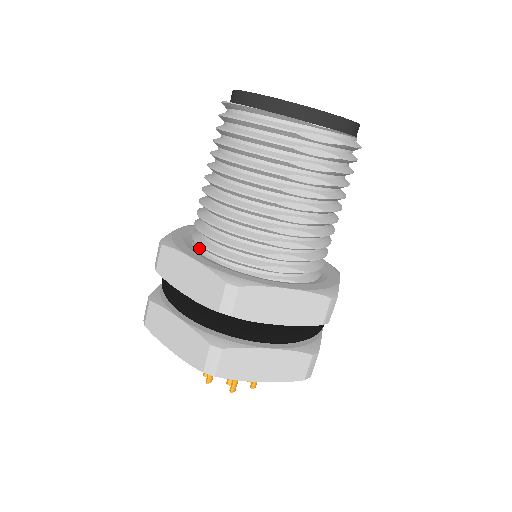
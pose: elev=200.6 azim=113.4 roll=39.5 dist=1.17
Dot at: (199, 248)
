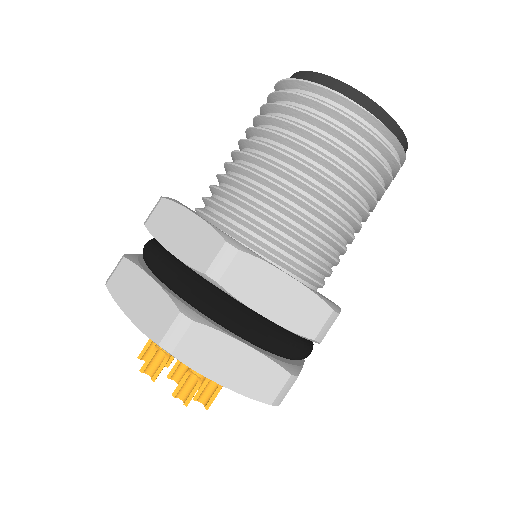
Dot at: occluded
